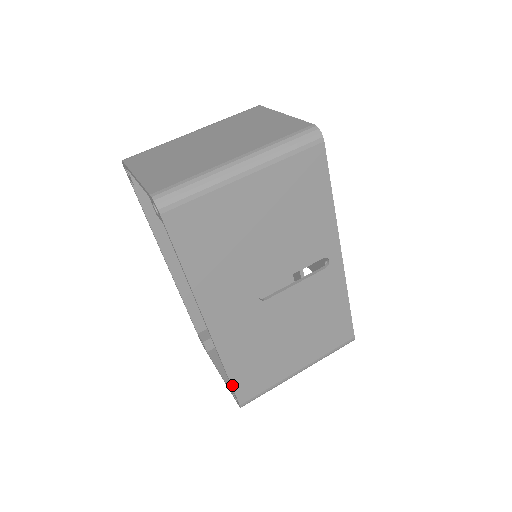
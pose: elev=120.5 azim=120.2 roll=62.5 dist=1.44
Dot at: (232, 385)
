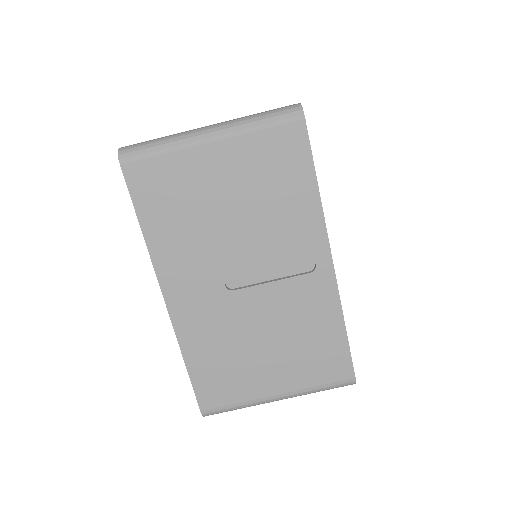
Dot at: (192, 382)
